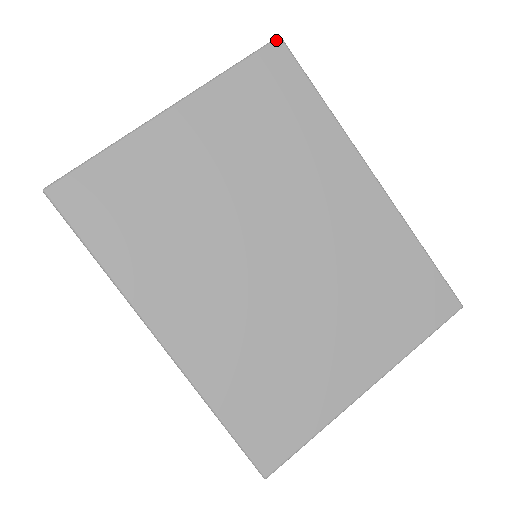
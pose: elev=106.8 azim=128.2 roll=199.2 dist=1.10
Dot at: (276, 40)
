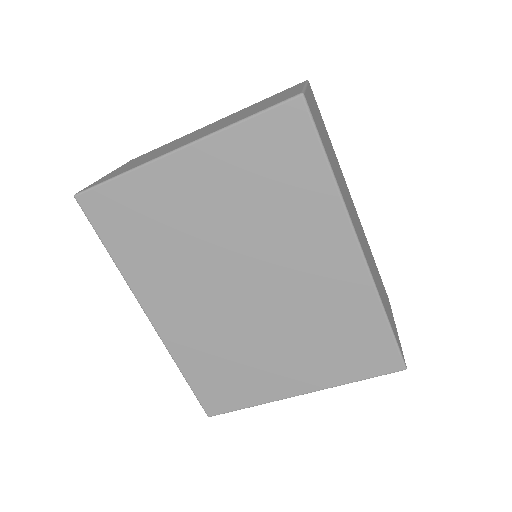
Dot at: (297, 98)
